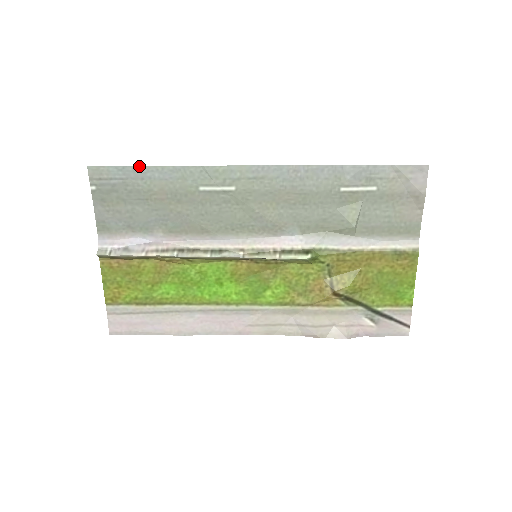
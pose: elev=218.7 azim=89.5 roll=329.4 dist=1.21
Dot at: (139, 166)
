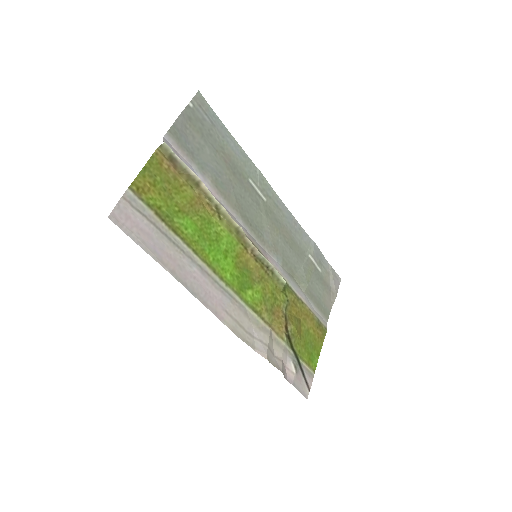
Dot at: (226, 128)
